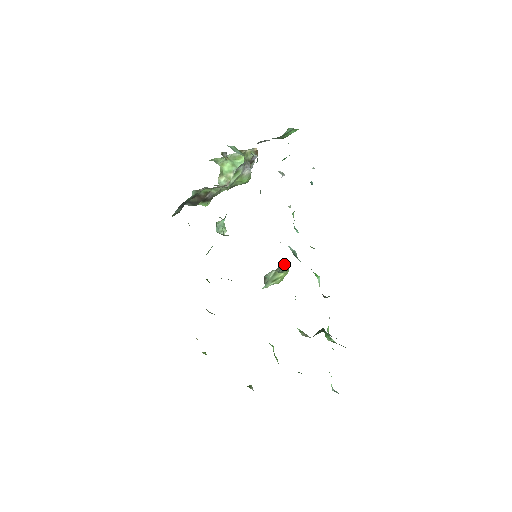
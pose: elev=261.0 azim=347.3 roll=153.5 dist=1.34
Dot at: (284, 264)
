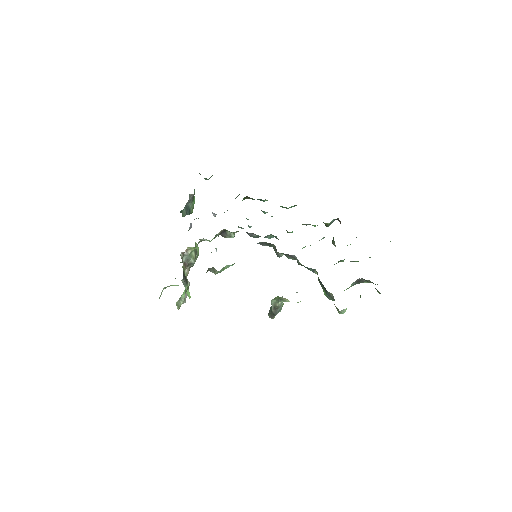
Dot at: (270, 308)
